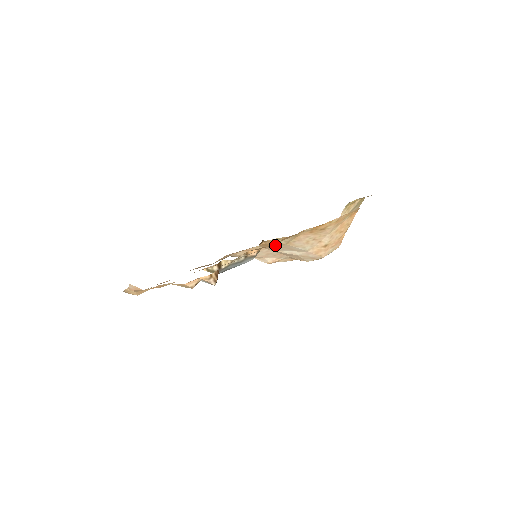
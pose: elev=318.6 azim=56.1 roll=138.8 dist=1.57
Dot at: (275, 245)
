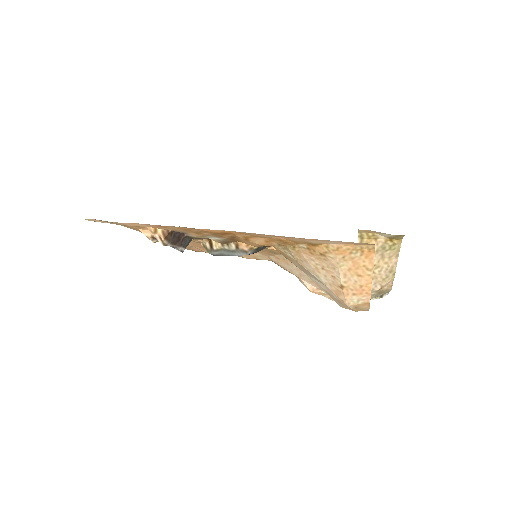
Dot at: (290, 259)
